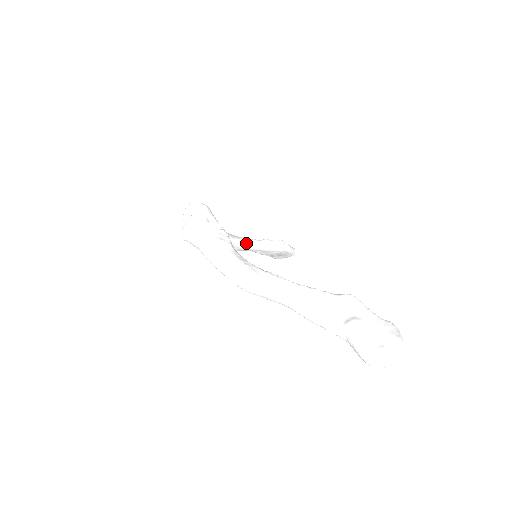
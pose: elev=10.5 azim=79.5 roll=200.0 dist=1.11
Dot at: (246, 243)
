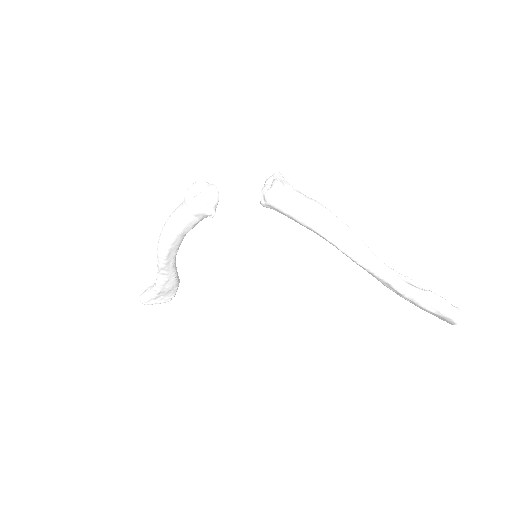
Dot at: (175, 261)
